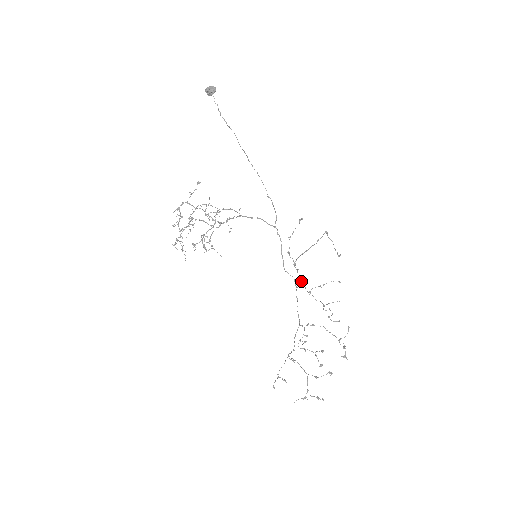
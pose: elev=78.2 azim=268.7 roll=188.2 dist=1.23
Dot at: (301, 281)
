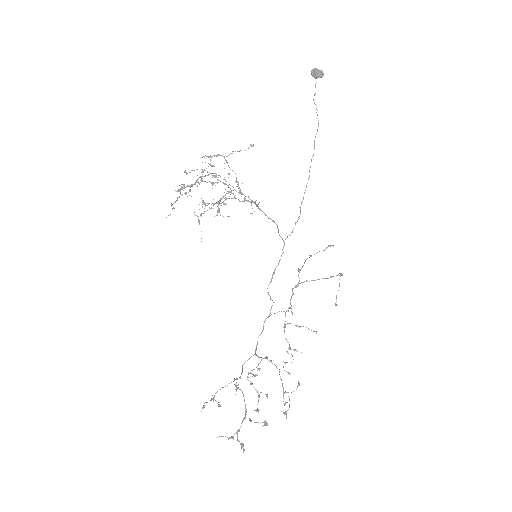
Dot at: (289, 308)
